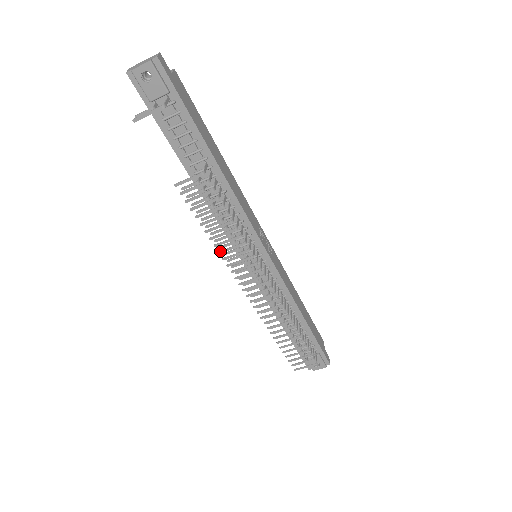
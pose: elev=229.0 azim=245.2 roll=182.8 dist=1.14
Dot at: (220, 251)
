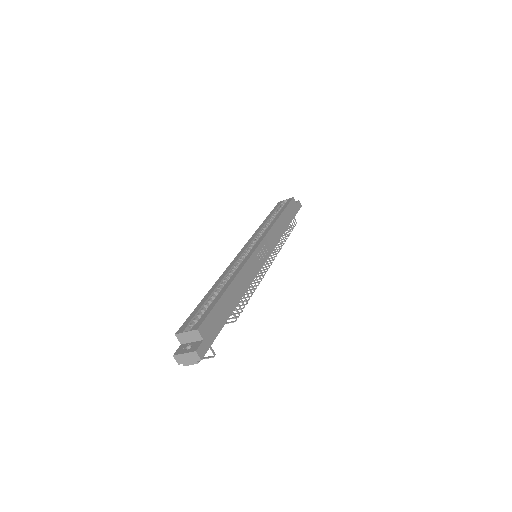
Dot at: occluded
